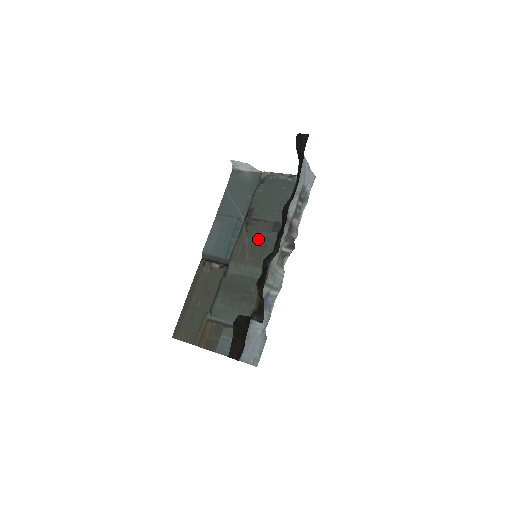
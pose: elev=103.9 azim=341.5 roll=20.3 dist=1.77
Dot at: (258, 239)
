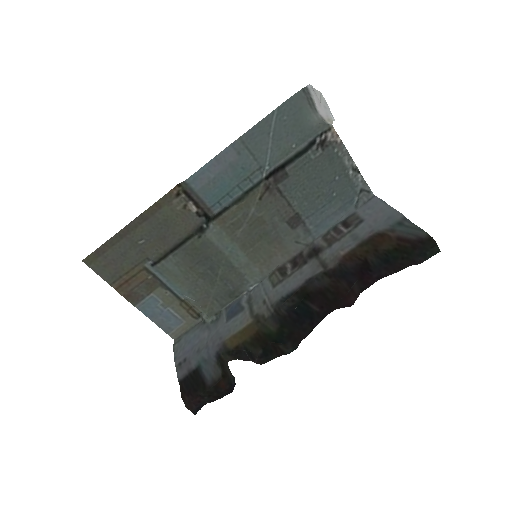
Dot at: (266, 220)
